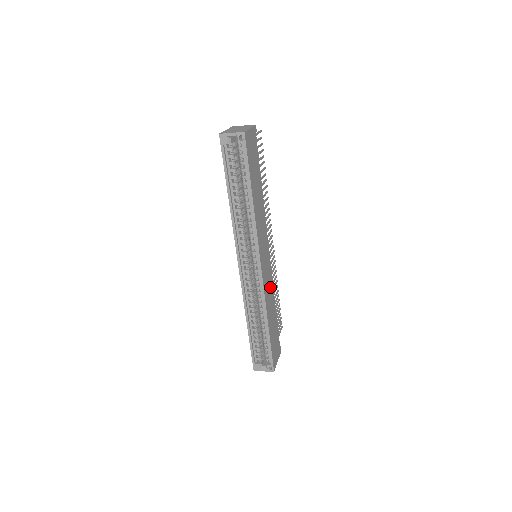
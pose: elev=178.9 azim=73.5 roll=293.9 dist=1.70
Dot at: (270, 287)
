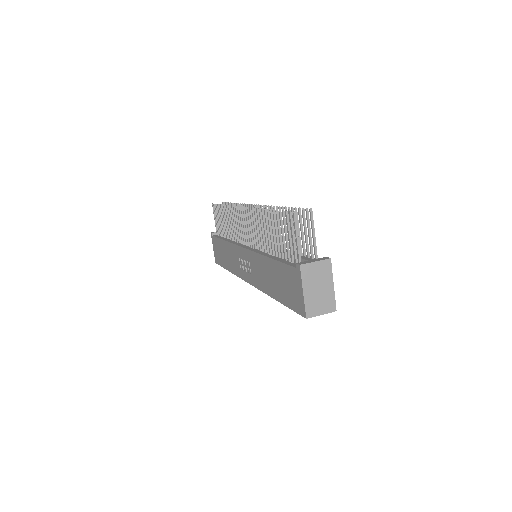
Dot at: occluded
